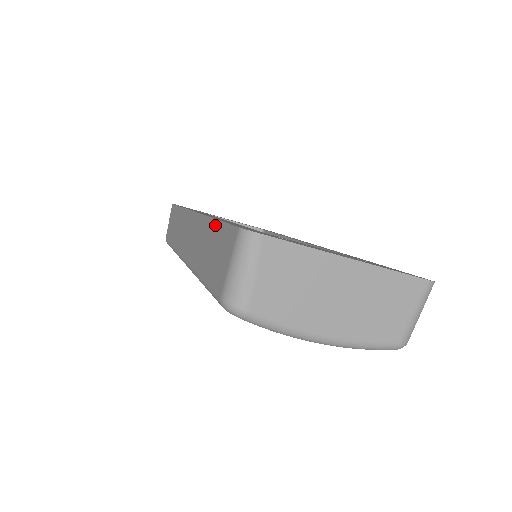
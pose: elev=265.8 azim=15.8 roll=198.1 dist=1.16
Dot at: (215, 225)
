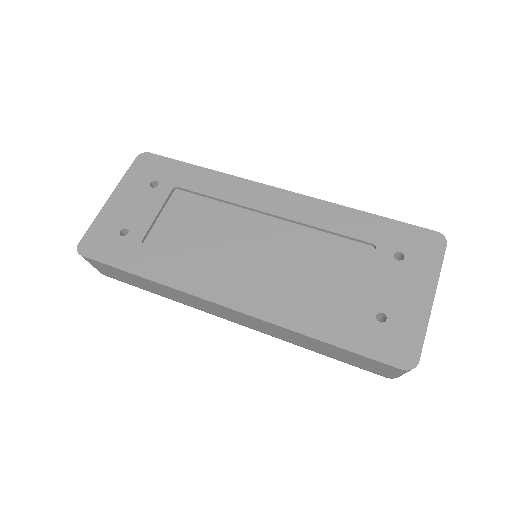
Dot at: (332, 347)
